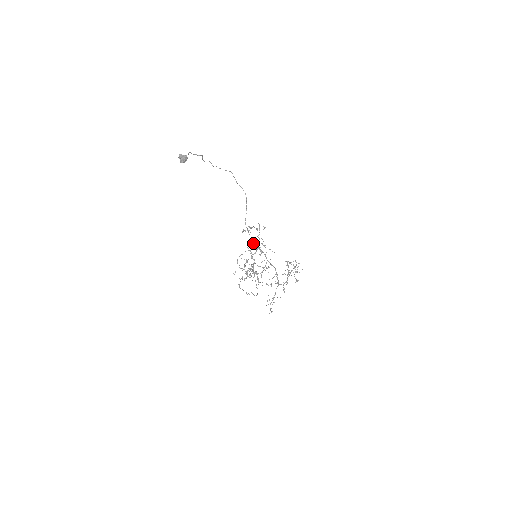
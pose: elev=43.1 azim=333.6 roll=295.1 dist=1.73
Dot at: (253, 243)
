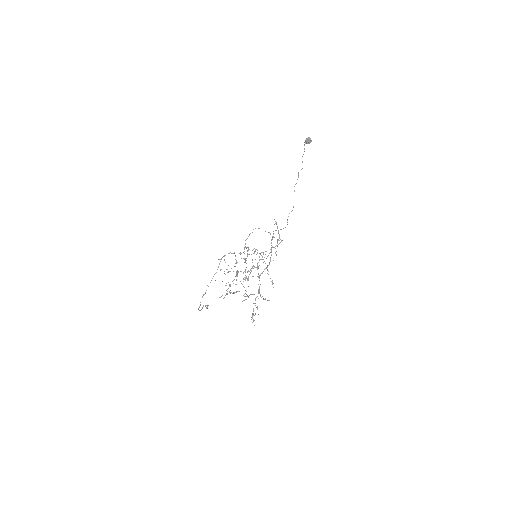
Dot at: (273, 237)
